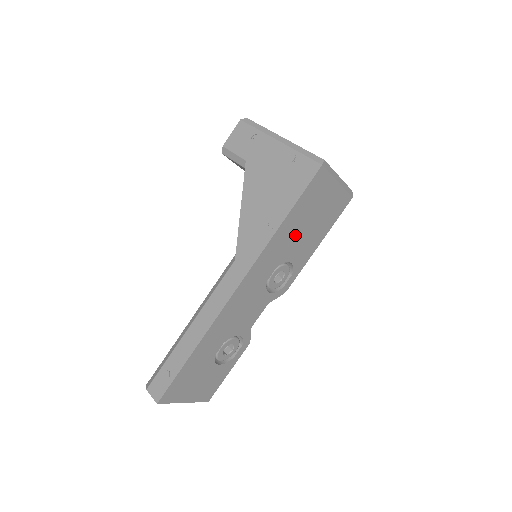
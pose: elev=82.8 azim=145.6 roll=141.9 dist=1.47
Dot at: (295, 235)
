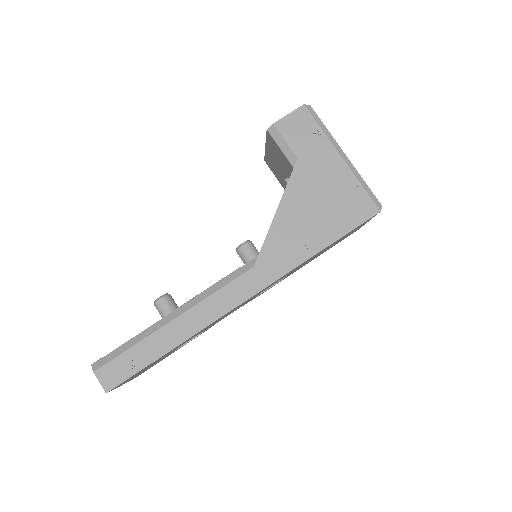
Dot at: (312, 258)
